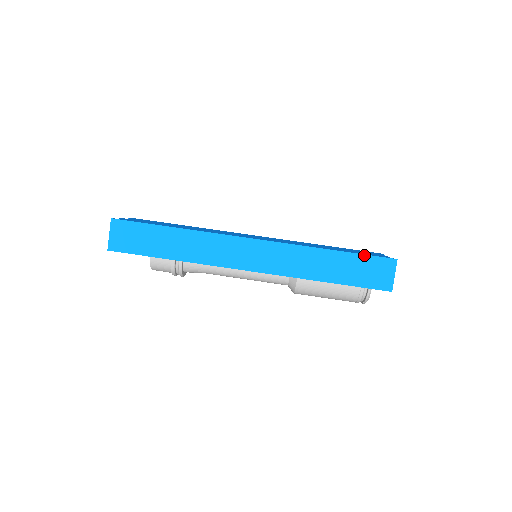
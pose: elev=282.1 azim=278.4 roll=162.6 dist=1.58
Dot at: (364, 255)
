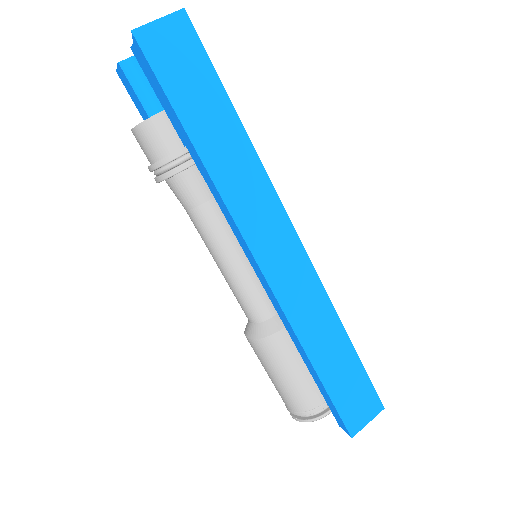
Dot at: (366, 373)
